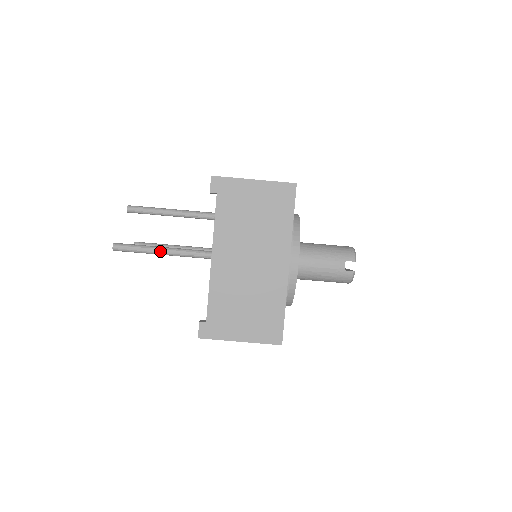
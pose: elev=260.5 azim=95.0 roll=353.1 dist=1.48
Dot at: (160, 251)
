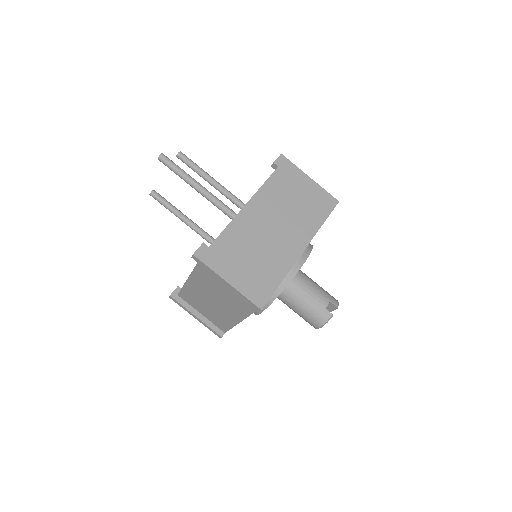
Dot at: (196, 184)
